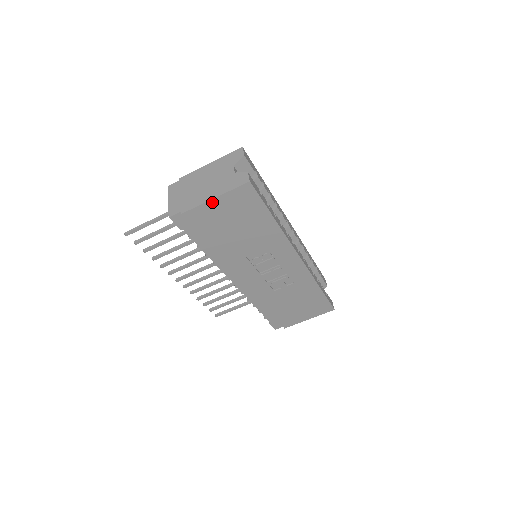
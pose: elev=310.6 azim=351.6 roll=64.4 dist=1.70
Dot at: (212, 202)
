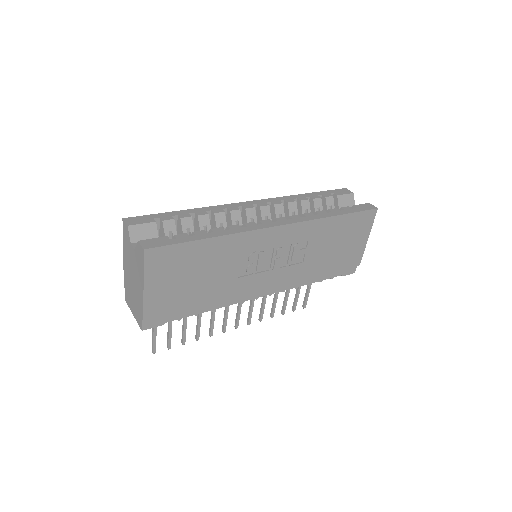
Dot at: (147, 291)
